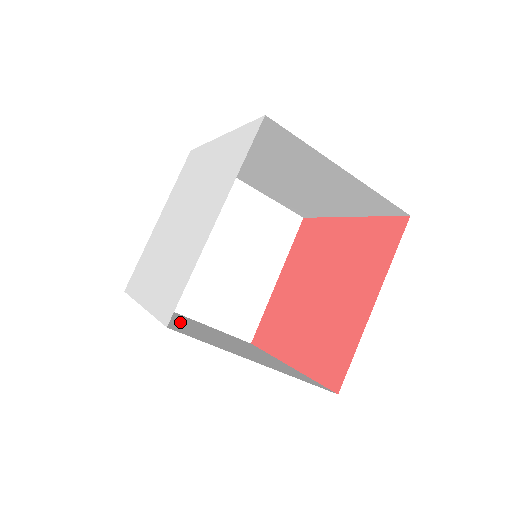
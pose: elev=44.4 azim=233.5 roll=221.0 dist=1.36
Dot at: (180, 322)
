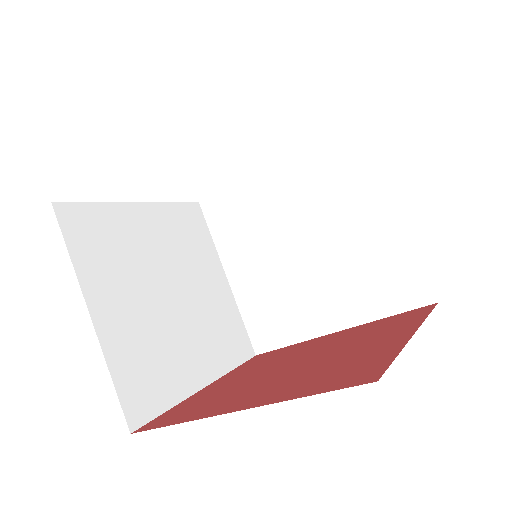
Dot at: occluded
